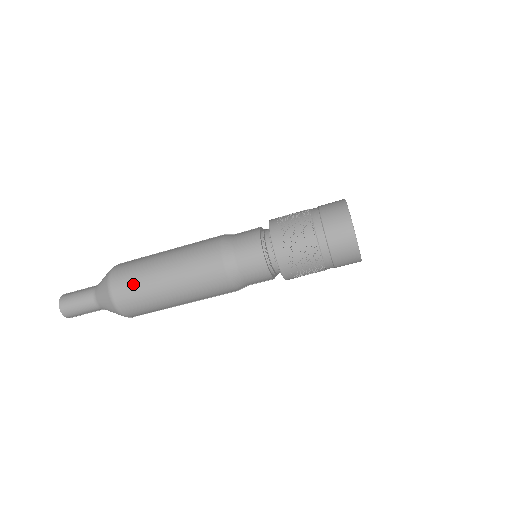
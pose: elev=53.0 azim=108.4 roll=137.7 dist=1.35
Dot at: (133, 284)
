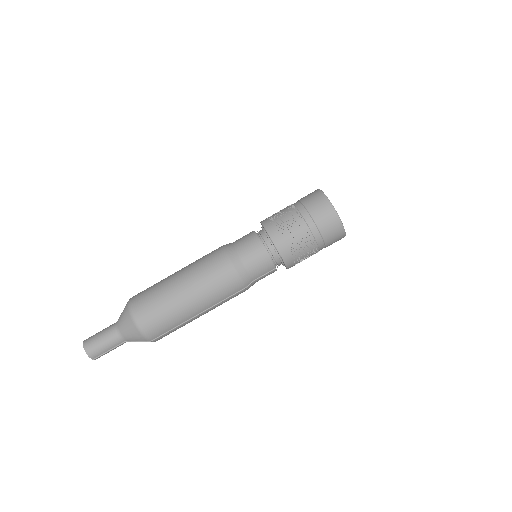
Dot at: (151, 298)
